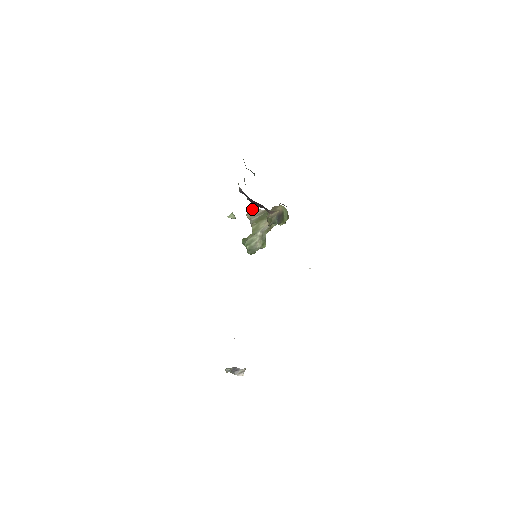
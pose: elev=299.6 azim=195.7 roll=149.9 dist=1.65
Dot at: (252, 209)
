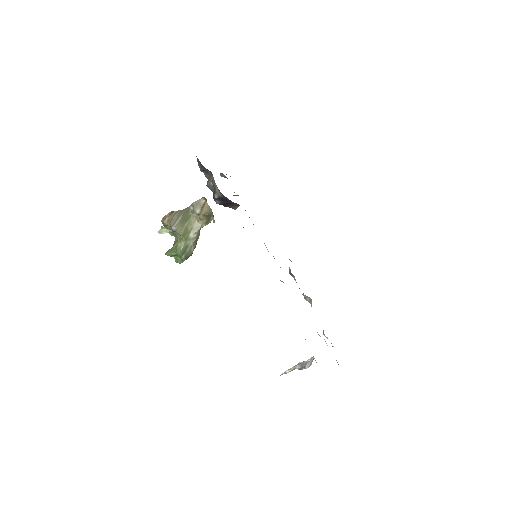
Dot at: (170, 214)
